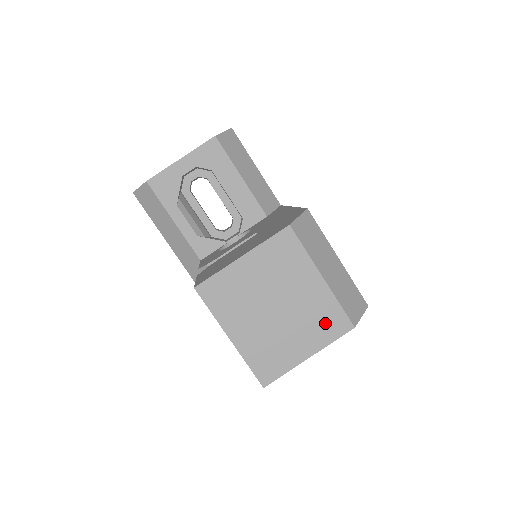
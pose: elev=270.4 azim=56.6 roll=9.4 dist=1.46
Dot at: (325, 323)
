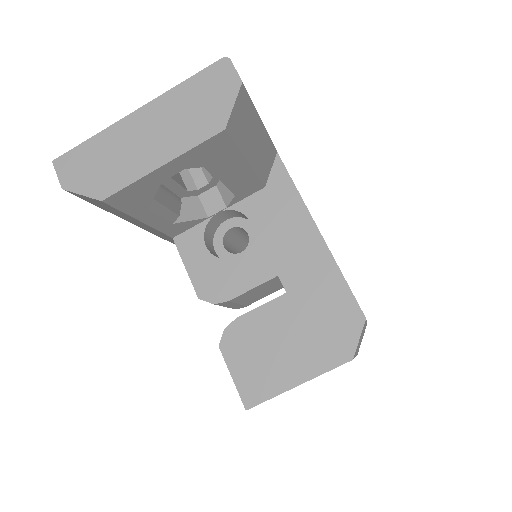
Dot at: occluded
